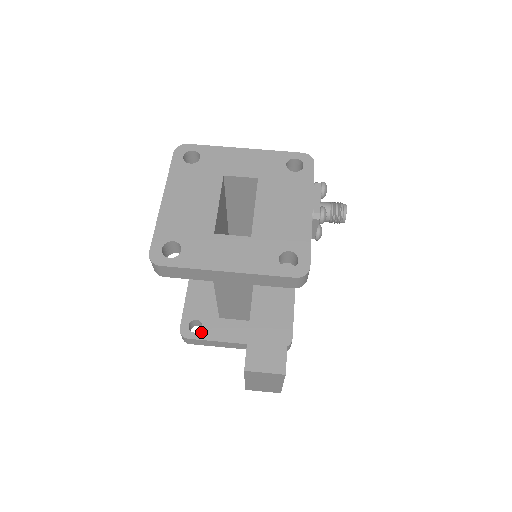
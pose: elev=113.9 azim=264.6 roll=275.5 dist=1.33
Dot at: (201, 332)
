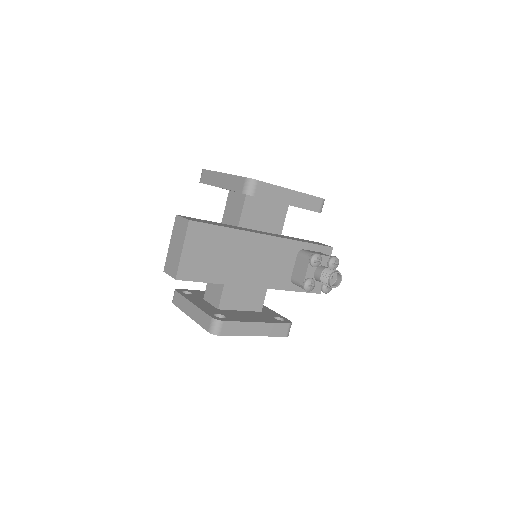
Dot at: (186, 294)
